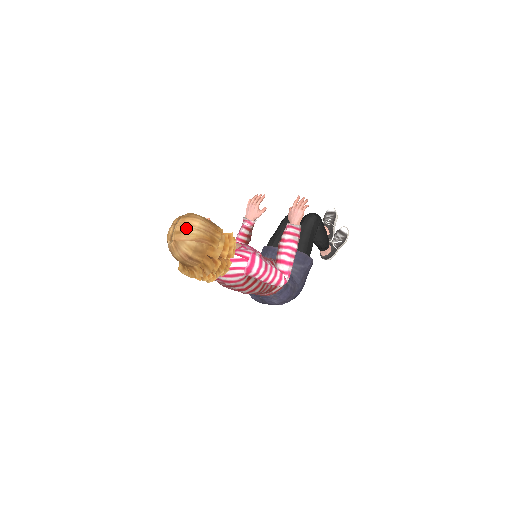
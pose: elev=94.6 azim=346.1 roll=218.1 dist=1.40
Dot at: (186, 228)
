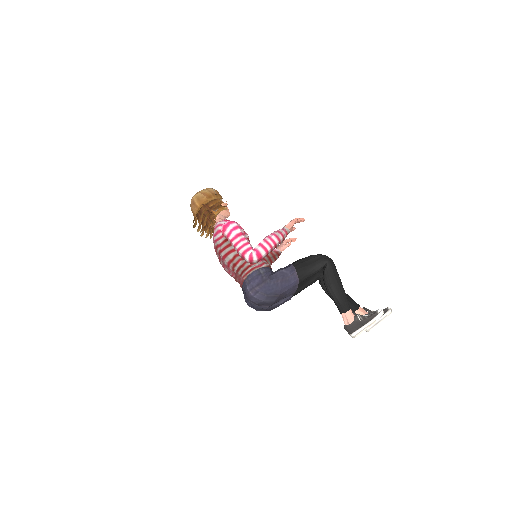
Dot at: (203, 190)
